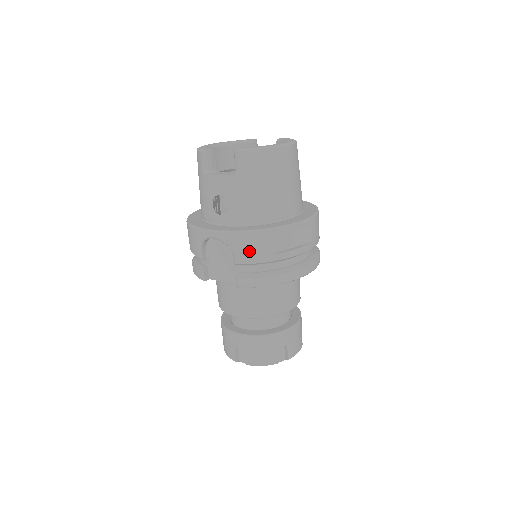
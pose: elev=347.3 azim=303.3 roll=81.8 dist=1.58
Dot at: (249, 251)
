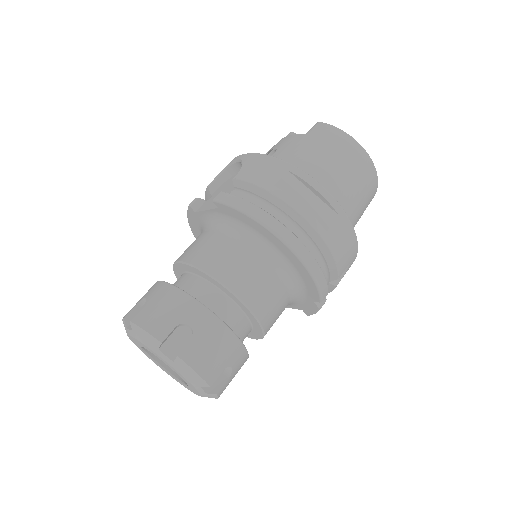
Dot at: (257, 171)
